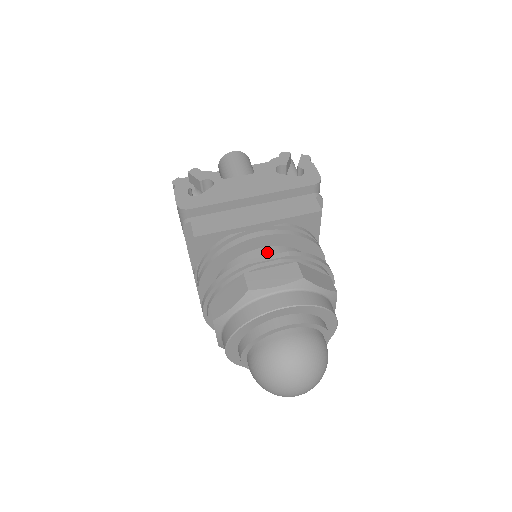
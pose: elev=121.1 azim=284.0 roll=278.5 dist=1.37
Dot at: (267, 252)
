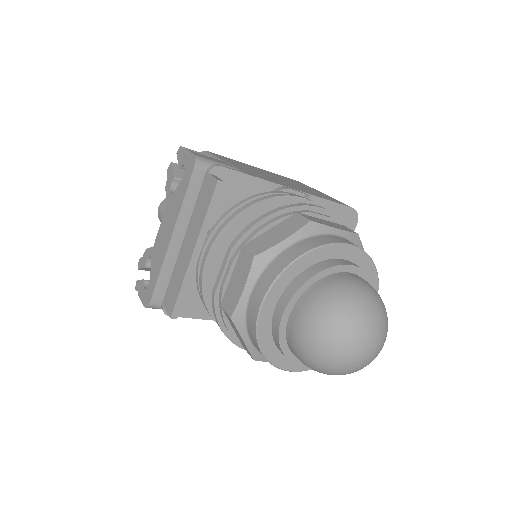
Dot at: occluded
